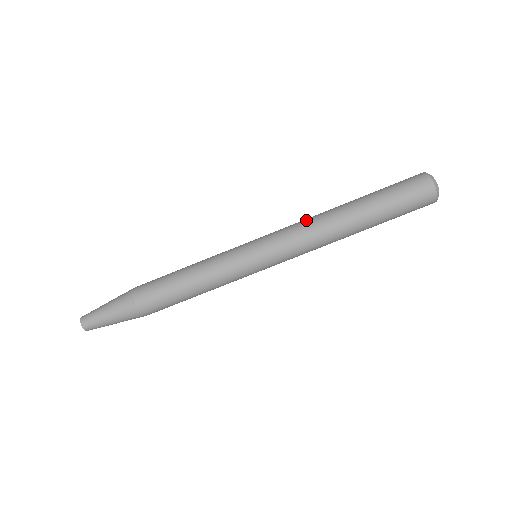
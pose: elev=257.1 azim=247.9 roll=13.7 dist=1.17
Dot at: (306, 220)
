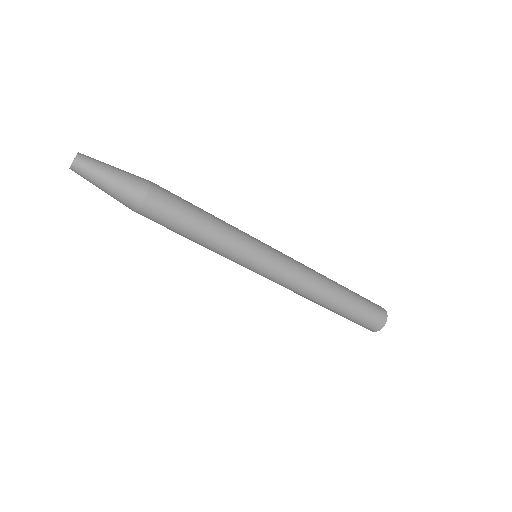
Dot at: (309, 275)
